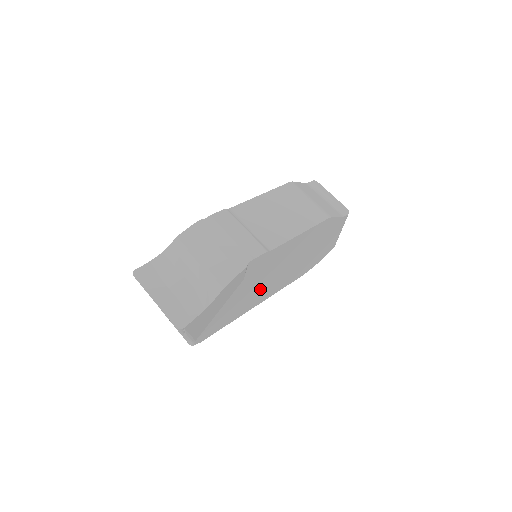
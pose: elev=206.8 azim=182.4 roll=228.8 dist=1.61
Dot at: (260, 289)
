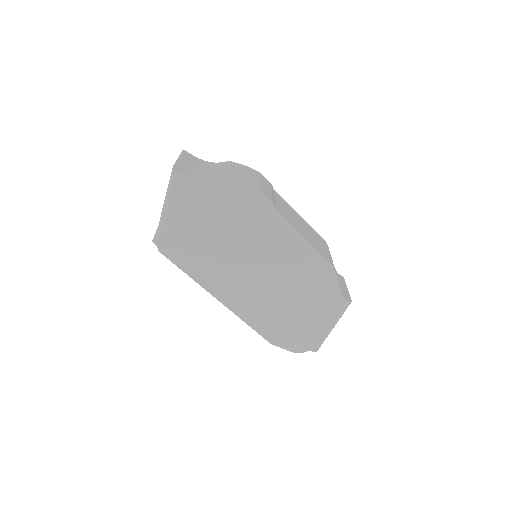
Dot at: (236, 269)
